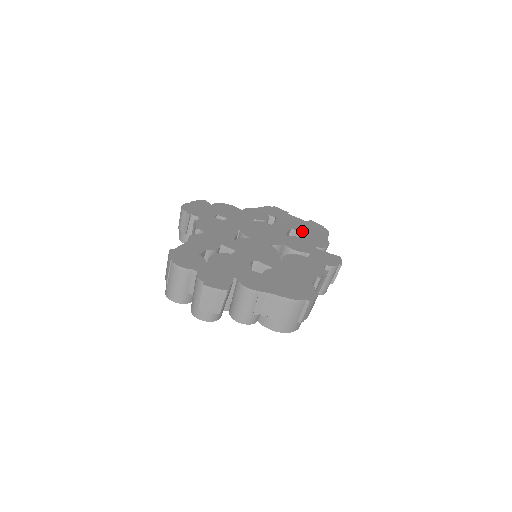
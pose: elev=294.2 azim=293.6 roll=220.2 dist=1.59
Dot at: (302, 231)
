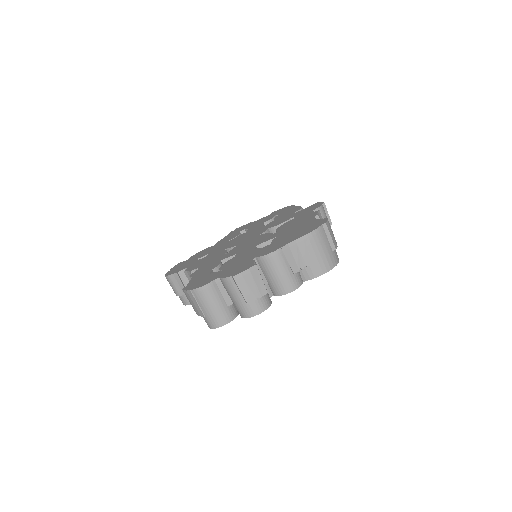
Dot at: (273, 219)
